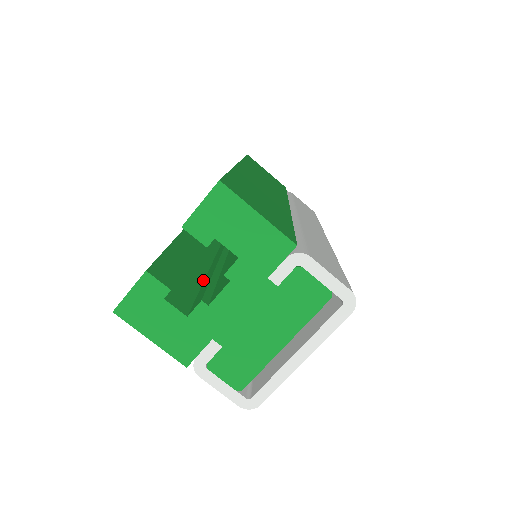
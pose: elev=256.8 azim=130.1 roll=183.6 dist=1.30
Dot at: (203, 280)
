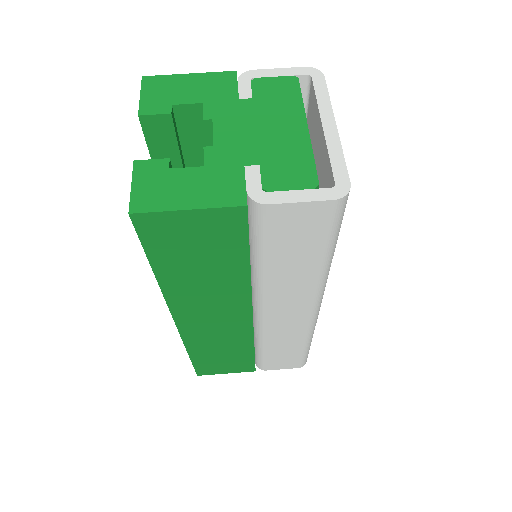
Dot at: occluded
